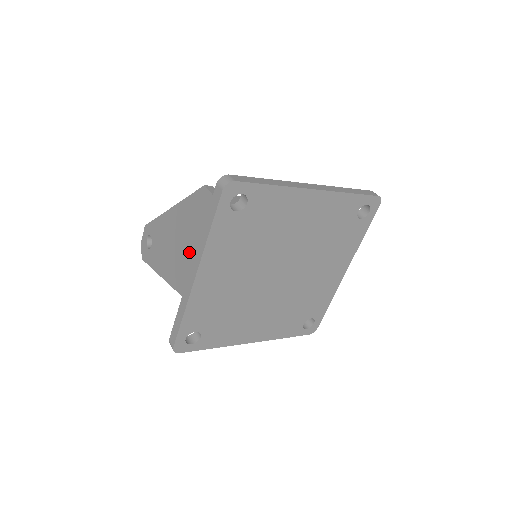
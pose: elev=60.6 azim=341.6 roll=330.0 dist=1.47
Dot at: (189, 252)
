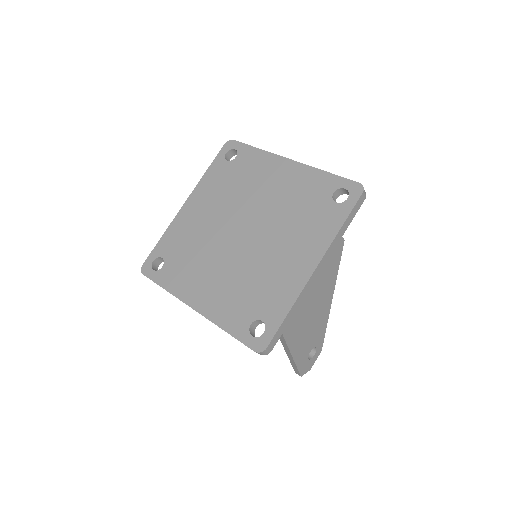
Dot at: occluded
